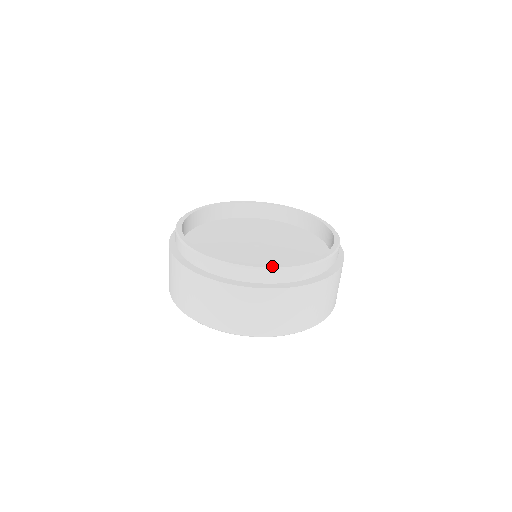
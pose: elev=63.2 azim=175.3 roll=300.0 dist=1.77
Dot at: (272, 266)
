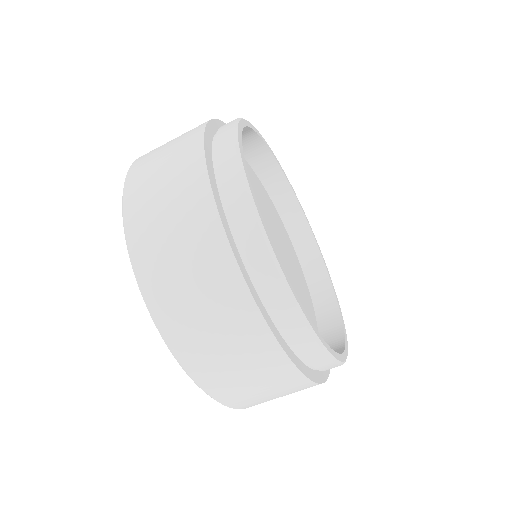
Dot at: (302, 306)
